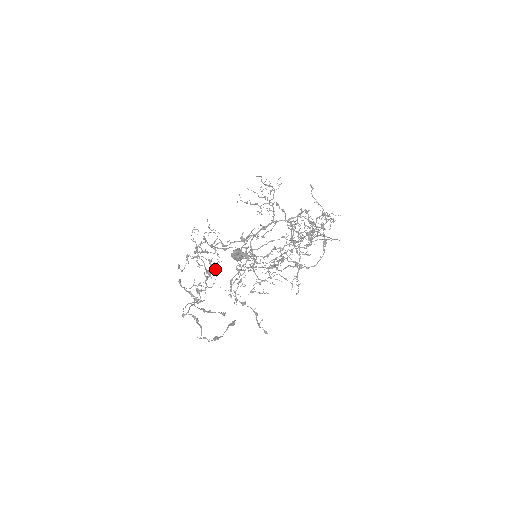
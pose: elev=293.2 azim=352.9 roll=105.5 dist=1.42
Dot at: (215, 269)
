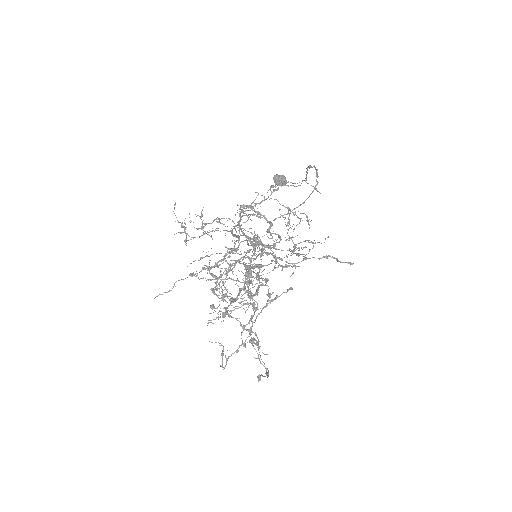
Dot at: occluded
